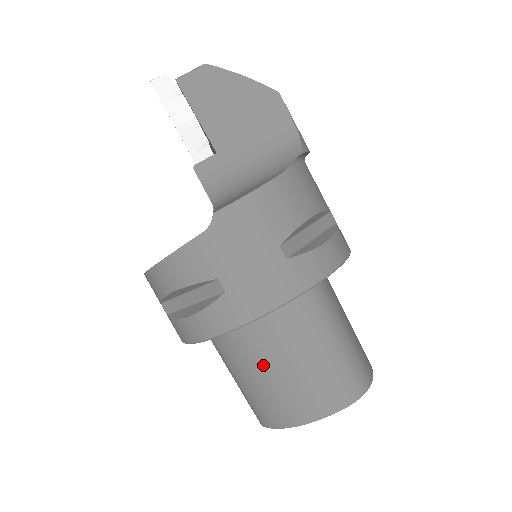
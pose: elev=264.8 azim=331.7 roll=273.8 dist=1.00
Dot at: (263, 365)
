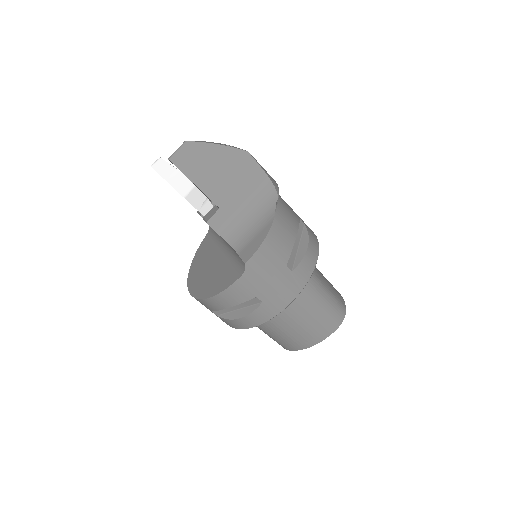
Dot at: (285, 324)
